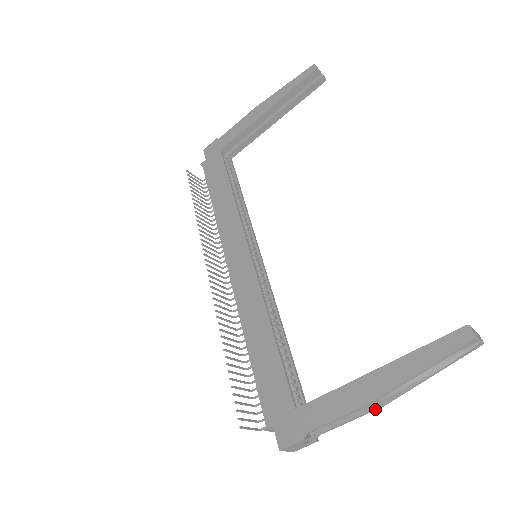
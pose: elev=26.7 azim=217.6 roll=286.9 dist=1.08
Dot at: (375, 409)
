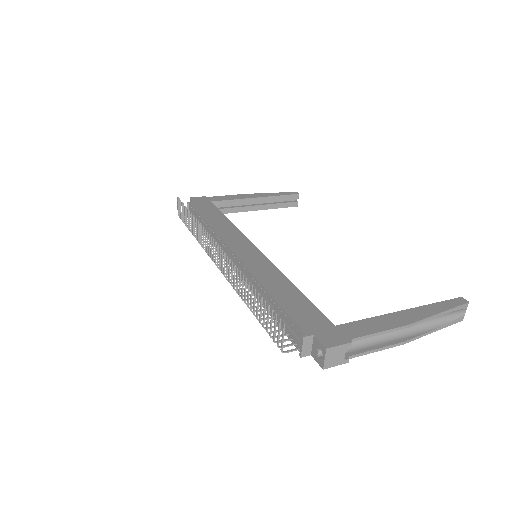
Dot at: (398, 344)
